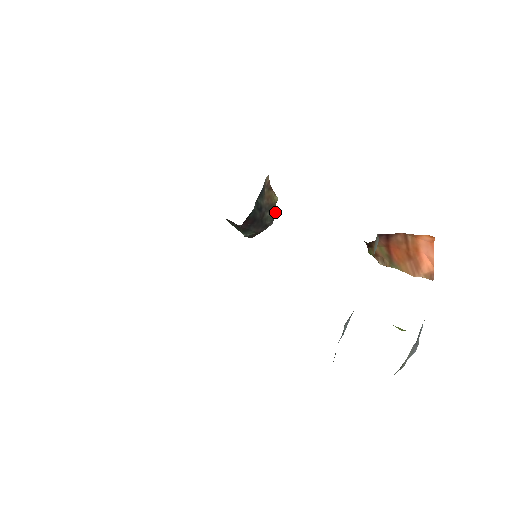
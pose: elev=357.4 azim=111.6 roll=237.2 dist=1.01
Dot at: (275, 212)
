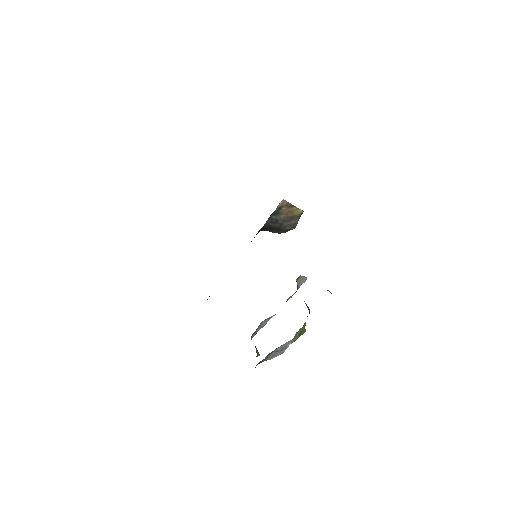
Dot at: (297, 221)
